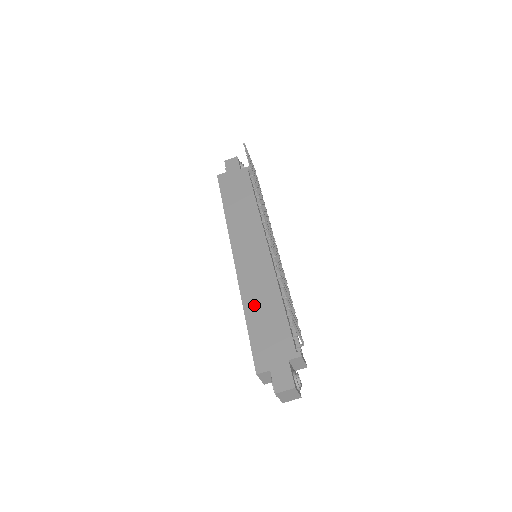
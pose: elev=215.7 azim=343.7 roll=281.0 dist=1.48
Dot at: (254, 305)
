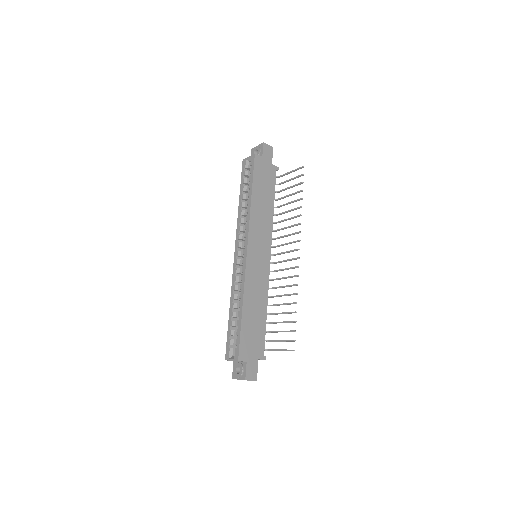
Dot at: (250, 304)
